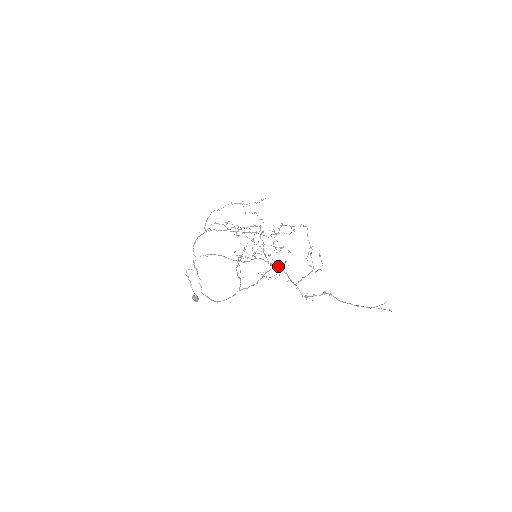
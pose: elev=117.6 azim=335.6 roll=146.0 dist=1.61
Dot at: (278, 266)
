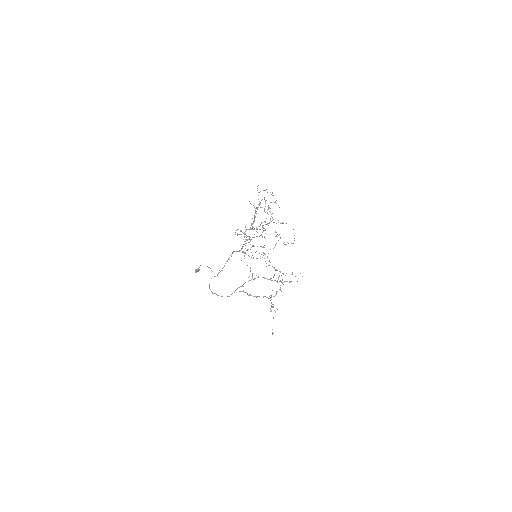
Dot at: (251, 239)
